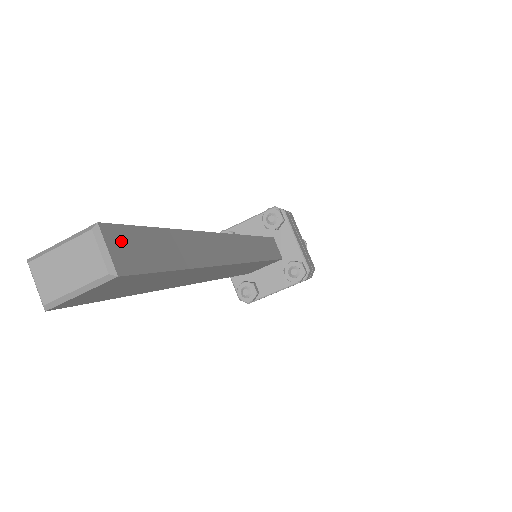
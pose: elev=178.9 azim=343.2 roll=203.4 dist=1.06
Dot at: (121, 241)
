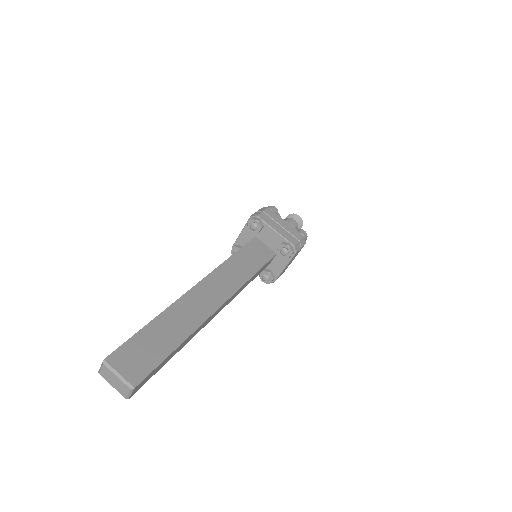
Dot at: (141, 384)
